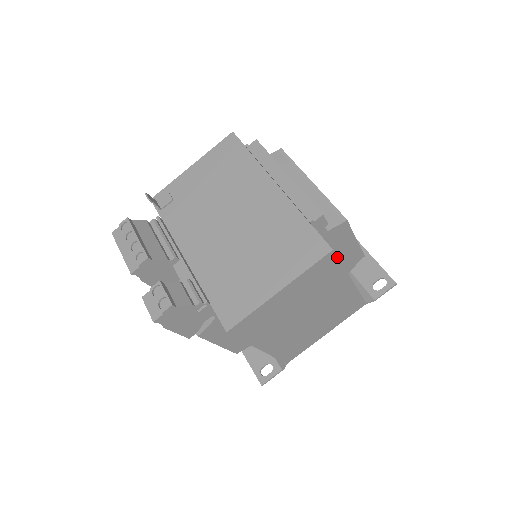
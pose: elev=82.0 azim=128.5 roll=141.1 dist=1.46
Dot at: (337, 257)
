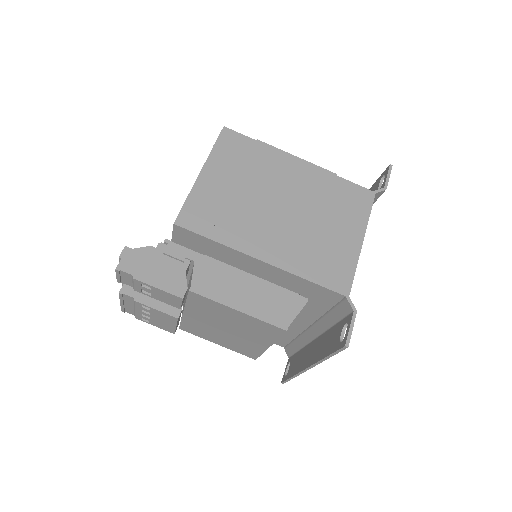
Dot at: (240, 134)
